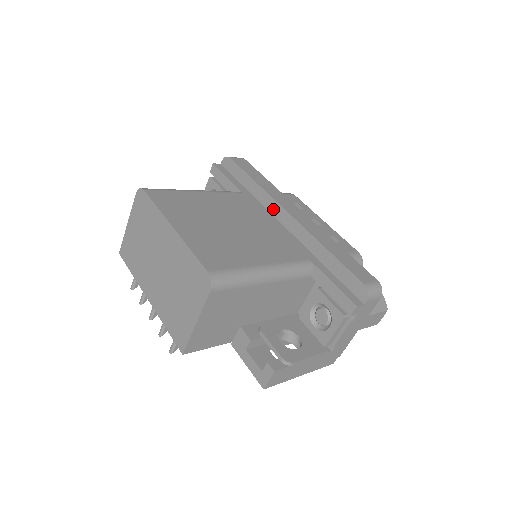
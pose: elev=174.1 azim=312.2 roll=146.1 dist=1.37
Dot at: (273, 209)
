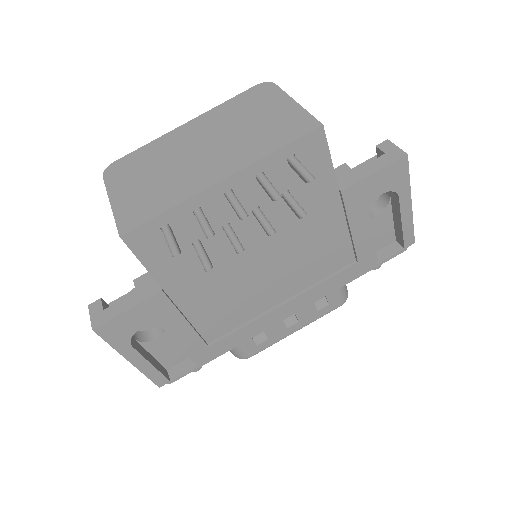
Dot at: occluded
